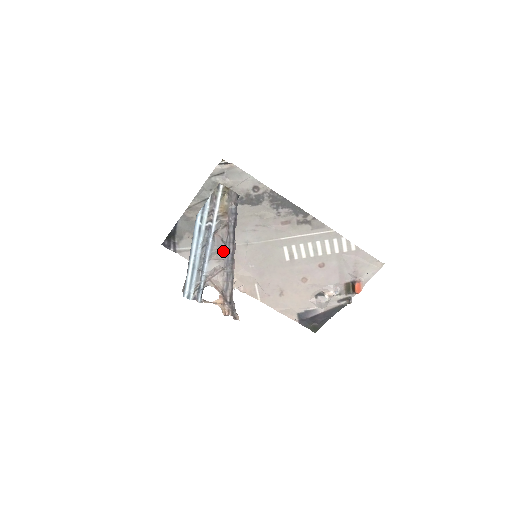
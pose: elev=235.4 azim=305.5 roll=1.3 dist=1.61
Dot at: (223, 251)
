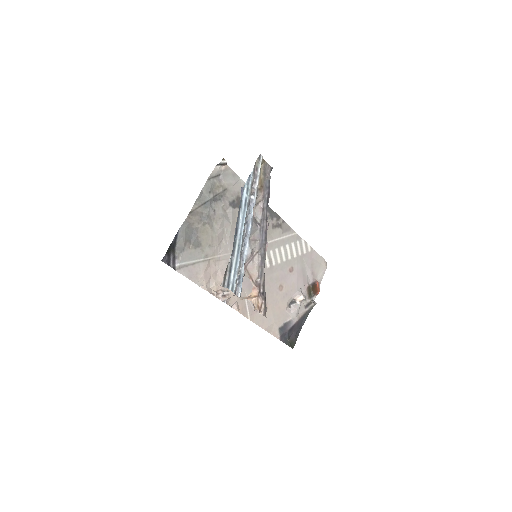
Dot at: (258, 230)
